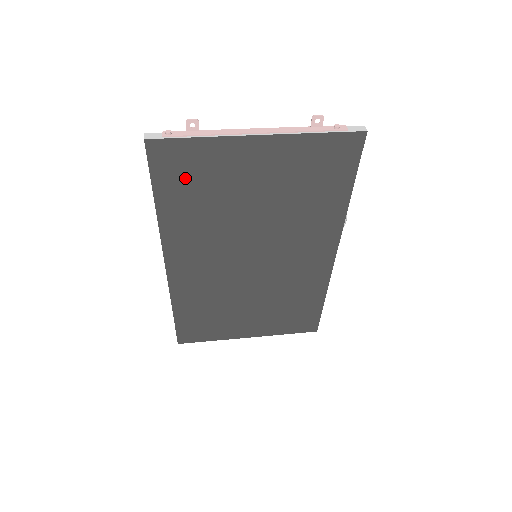
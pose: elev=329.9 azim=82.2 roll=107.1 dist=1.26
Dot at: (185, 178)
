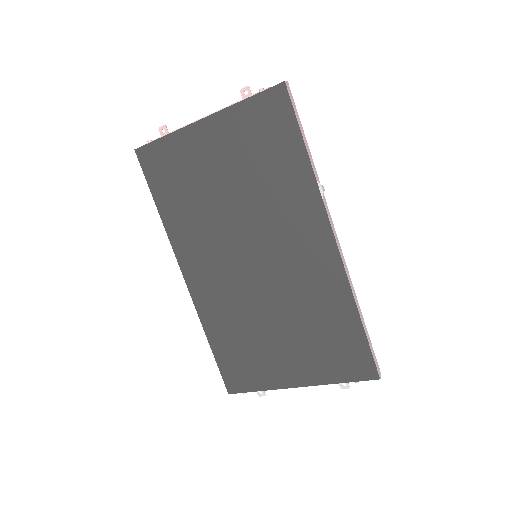
Dot at: (168, 176)
